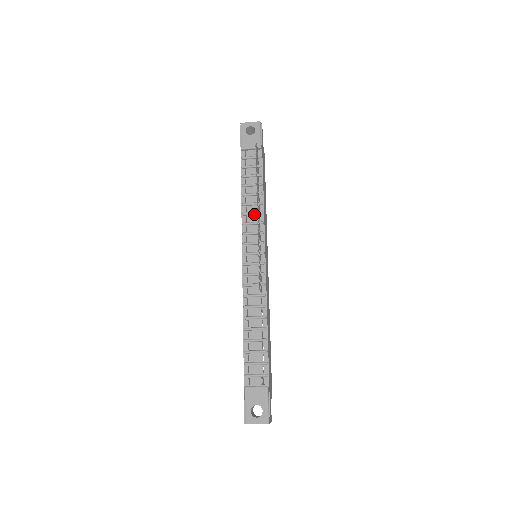
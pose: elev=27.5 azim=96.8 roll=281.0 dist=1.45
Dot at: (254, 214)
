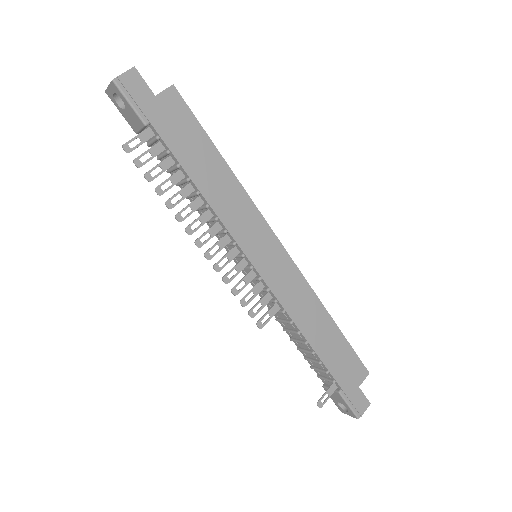
Dot at: (212, 221)
